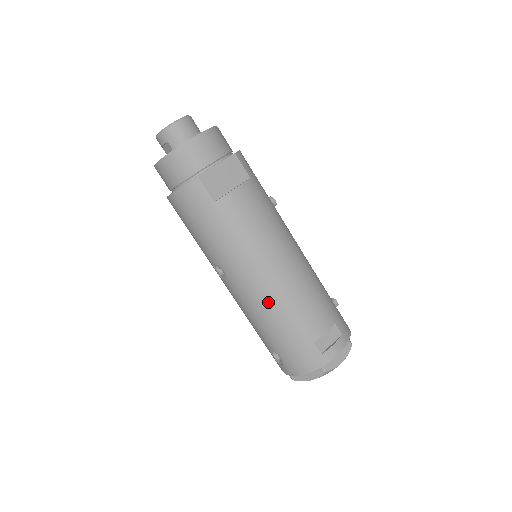
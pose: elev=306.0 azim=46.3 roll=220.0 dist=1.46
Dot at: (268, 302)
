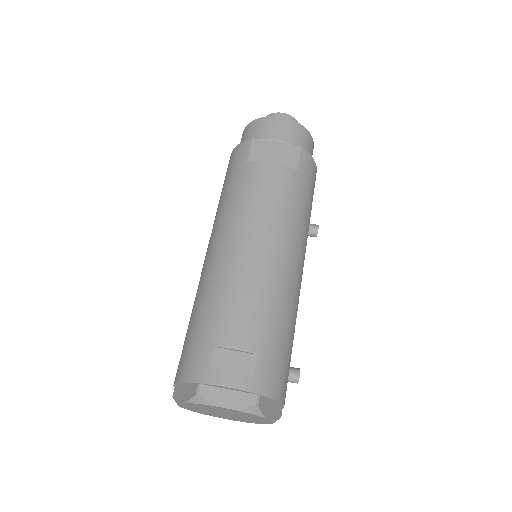
Dot at: (214, 273)
